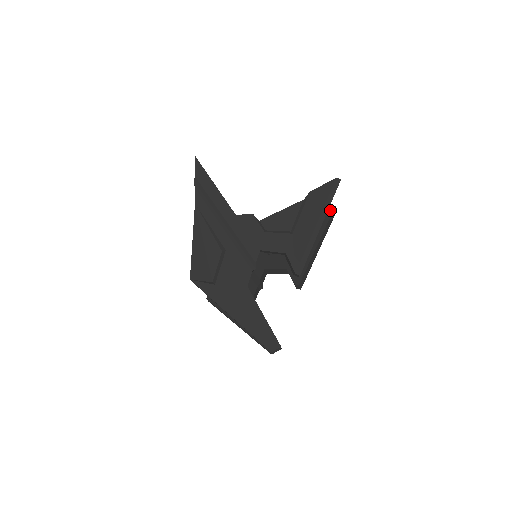
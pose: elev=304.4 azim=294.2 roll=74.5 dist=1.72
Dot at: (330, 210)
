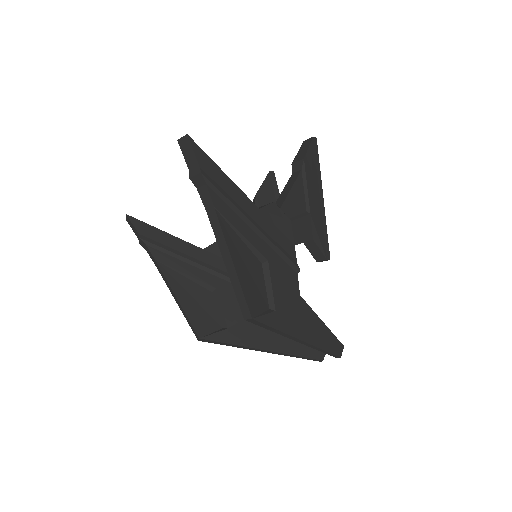
Dot at: (272, 177)
